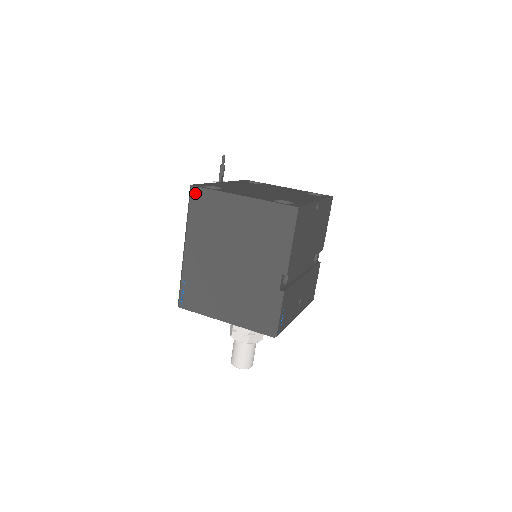
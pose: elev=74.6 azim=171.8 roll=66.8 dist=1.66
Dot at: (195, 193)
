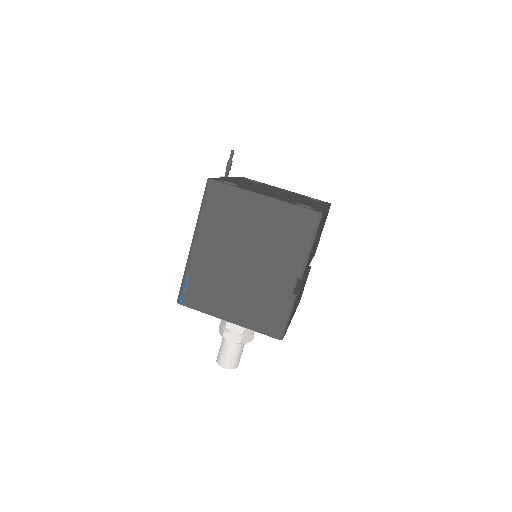
Dot at: (213, 187)
